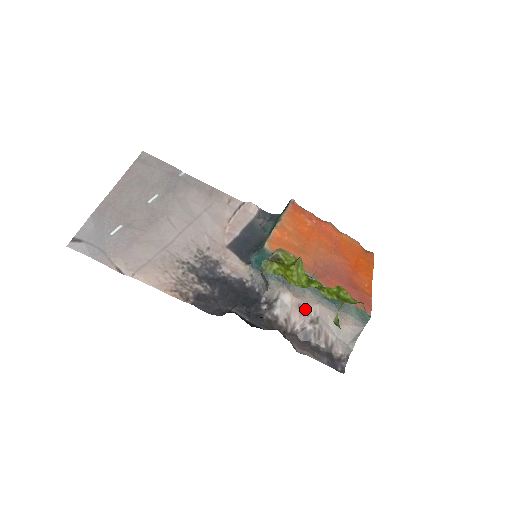
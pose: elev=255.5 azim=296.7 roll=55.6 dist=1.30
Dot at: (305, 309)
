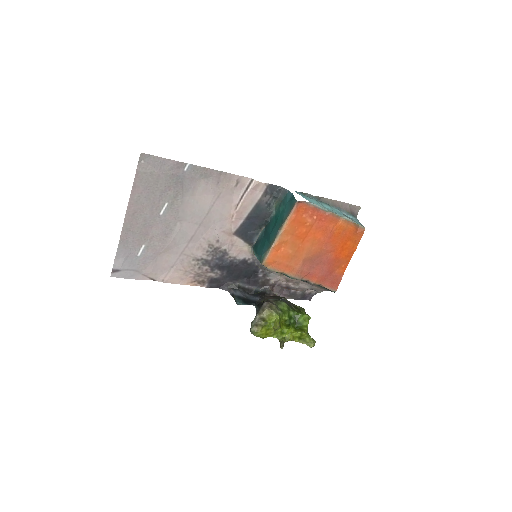
Dot at: (290, 280)
